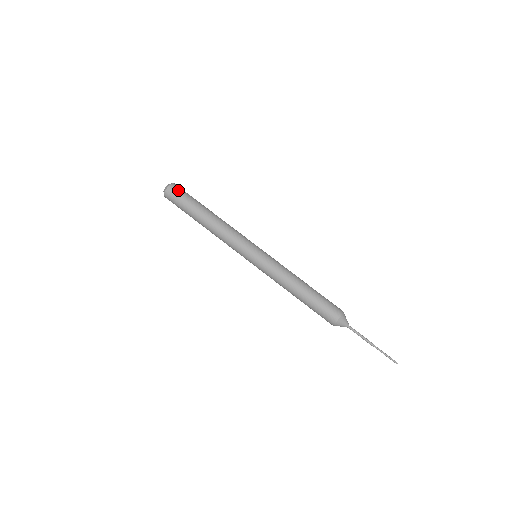
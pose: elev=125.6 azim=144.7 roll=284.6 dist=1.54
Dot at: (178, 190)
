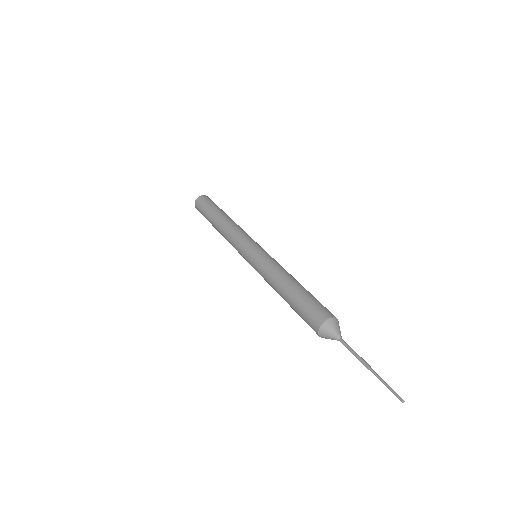
Dot at: (204, 199)
